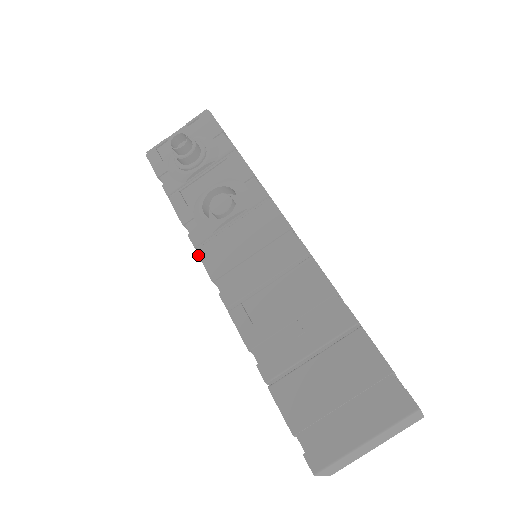
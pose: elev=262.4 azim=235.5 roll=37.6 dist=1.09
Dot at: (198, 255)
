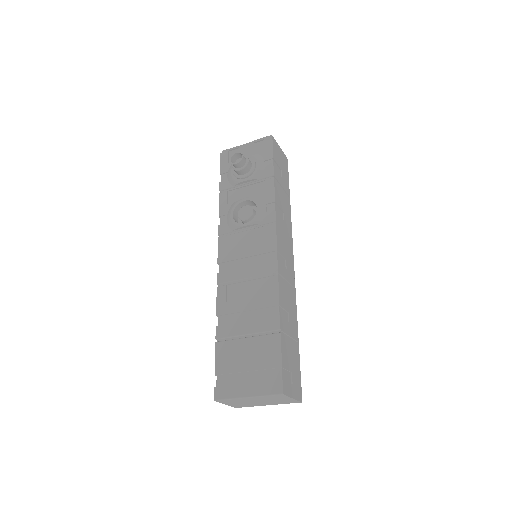
Dot at: (218, 242)
